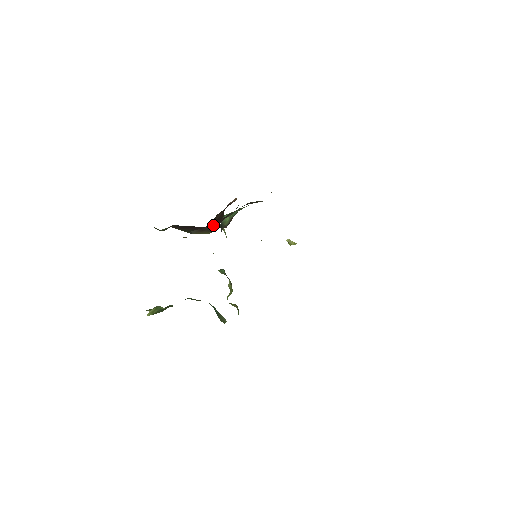
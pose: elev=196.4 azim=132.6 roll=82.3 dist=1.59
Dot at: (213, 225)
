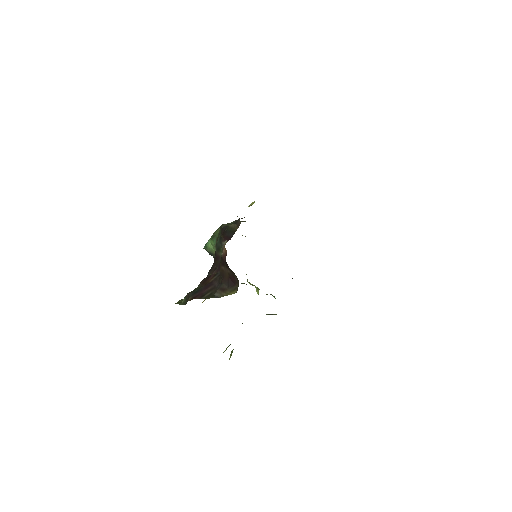
Dot at: (230, 282)
